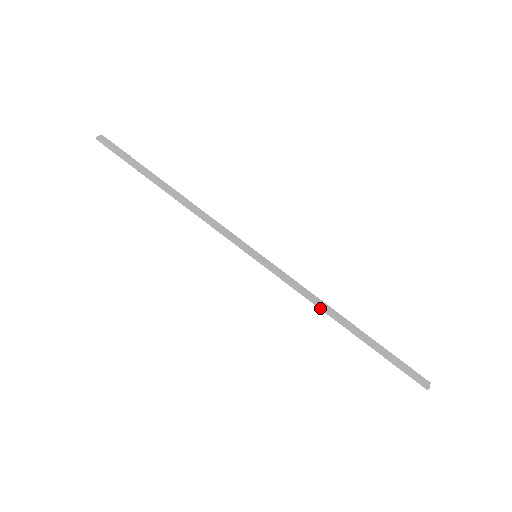
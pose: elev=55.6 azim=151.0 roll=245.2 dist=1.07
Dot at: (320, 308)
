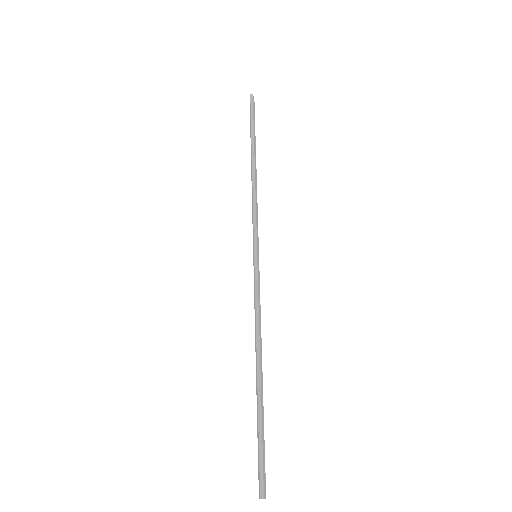
Dot at: (257, 336)
